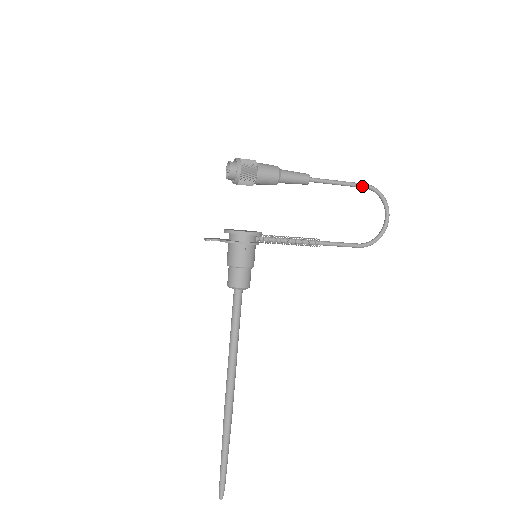
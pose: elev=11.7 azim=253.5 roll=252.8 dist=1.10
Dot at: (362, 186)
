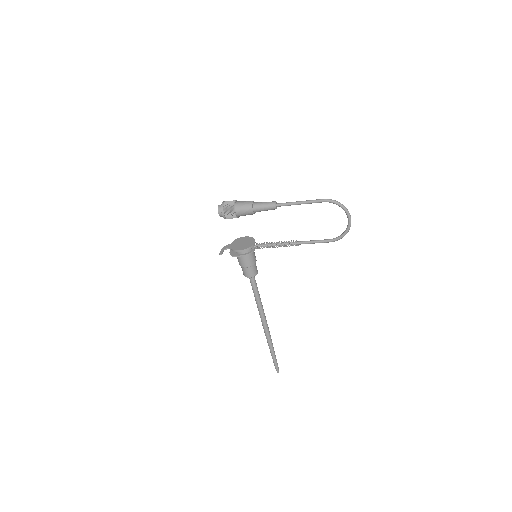
Dot at: (320, 202)
